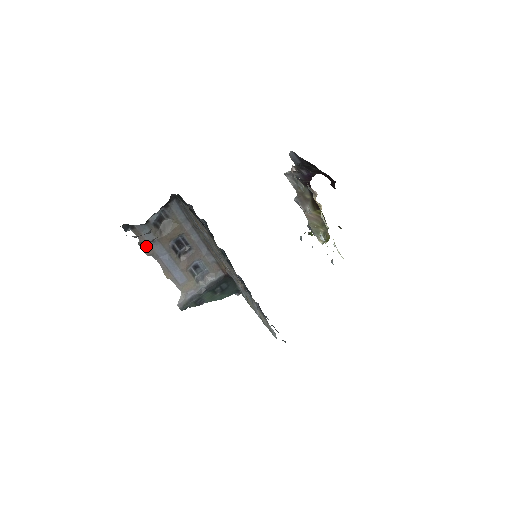
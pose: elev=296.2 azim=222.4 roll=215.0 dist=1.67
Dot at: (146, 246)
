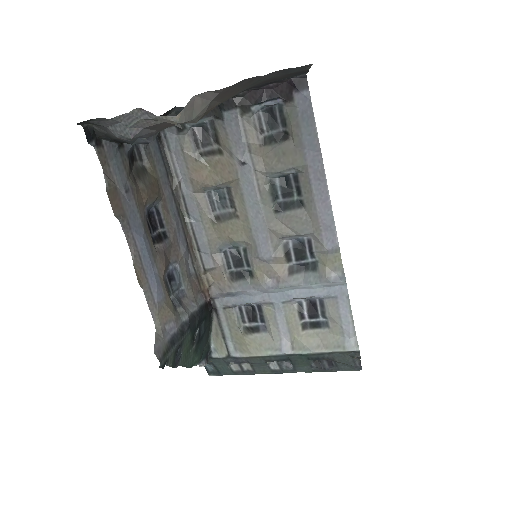
Dot at: (114, 194)
